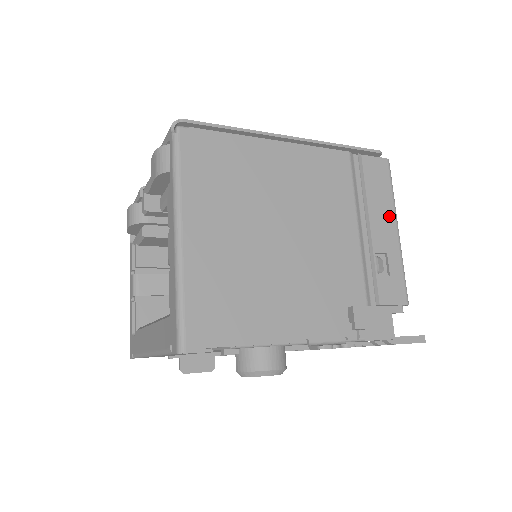
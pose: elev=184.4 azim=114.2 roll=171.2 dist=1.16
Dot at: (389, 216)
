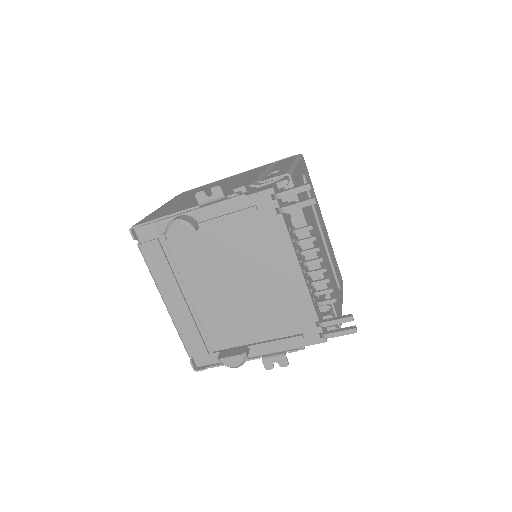
Dot at: occluded
